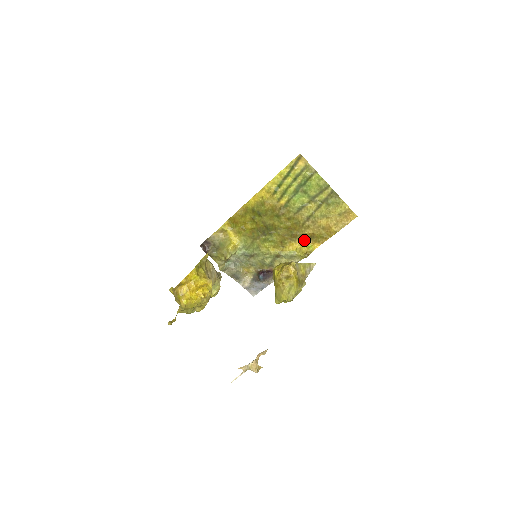
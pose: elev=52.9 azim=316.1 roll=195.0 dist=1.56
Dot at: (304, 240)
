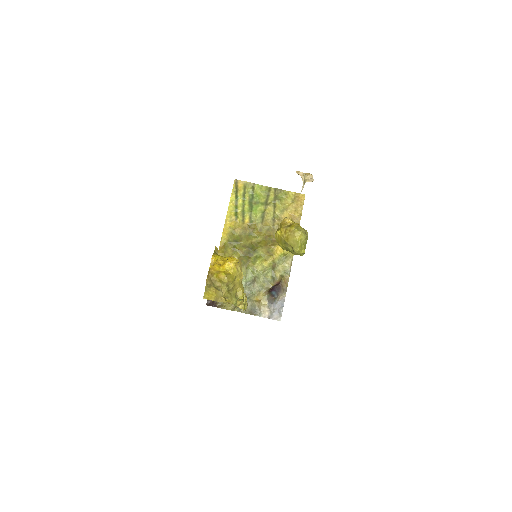
Dot at: occluded
